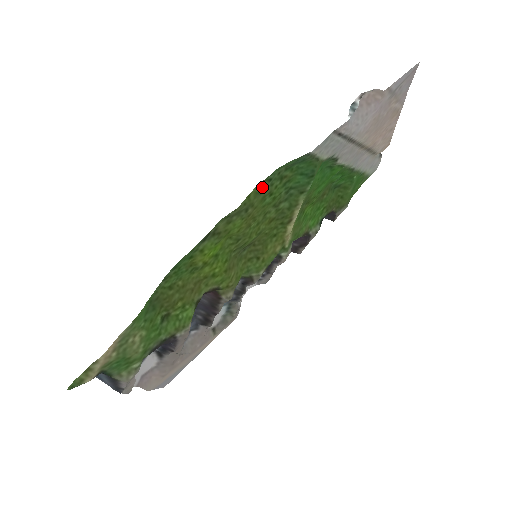
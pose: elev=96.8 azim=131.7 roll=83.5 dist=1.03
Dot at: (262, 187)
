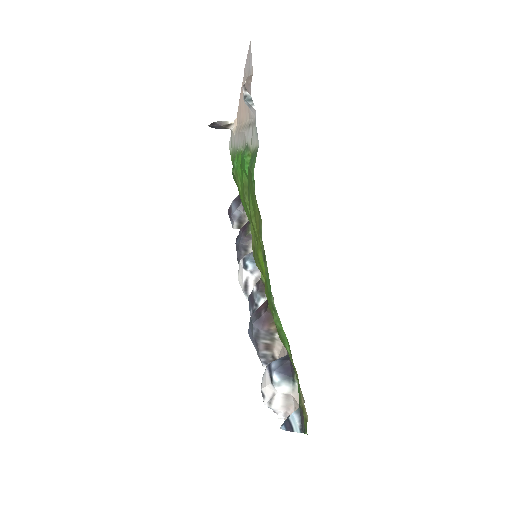
Dot at: (254, 195)
